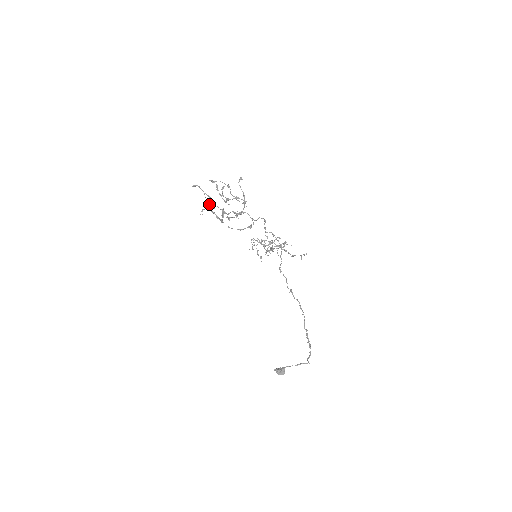
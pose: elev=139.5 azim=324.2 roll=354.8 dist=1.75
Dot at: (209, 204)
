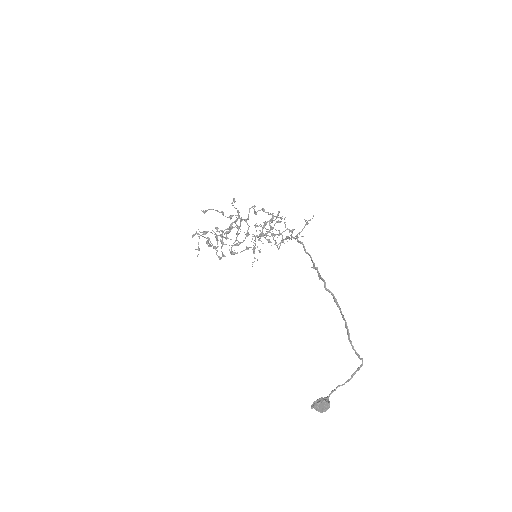
Dot at: (207, 242)
